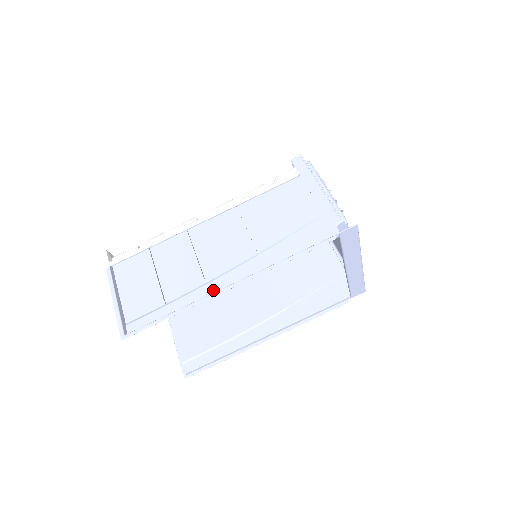
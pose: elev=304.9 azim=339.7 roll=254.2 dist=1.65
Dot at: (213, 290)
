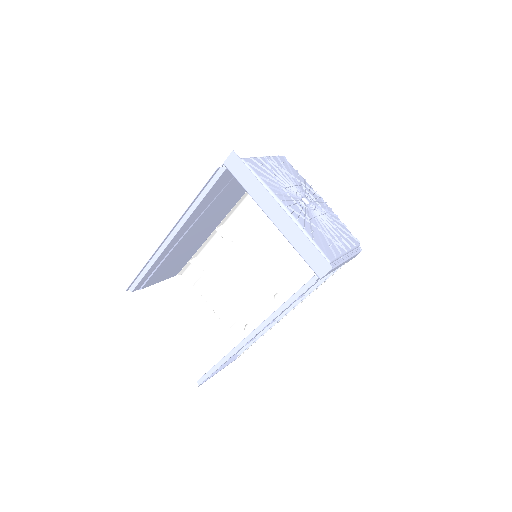
Dot at: (169, 246)
